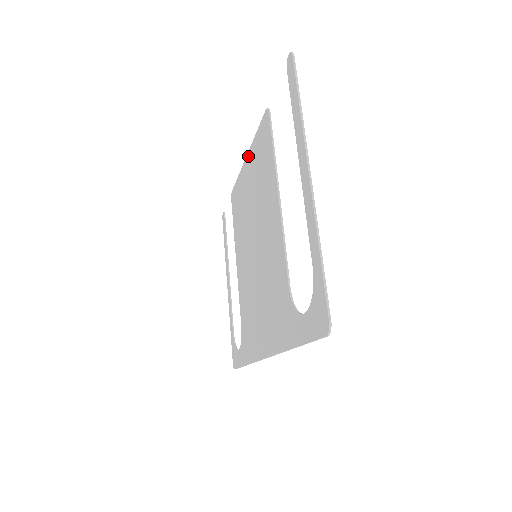
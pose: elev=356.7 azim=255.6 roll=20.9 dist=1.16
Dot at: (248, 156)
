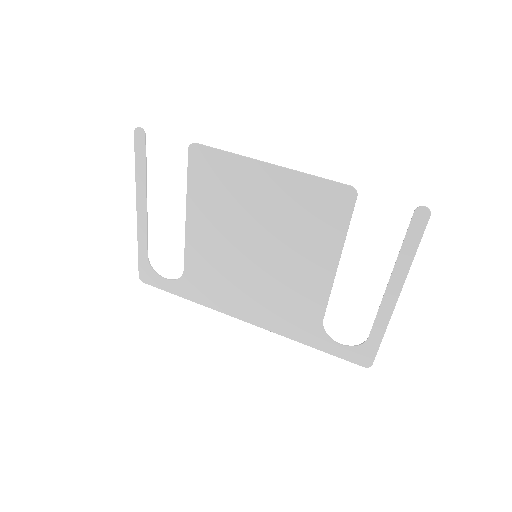
Dot at: (278, 171)
